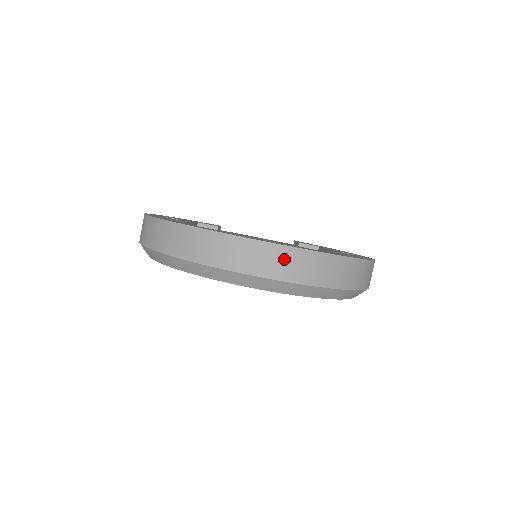
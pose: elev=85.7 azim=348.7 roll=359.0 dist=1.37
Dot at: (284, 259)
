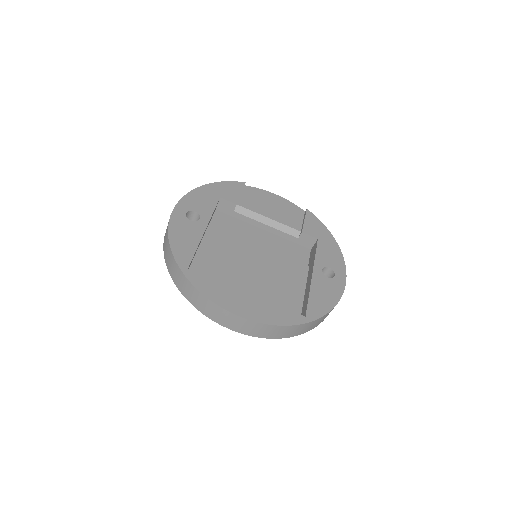
Dot at: (253, 327)
